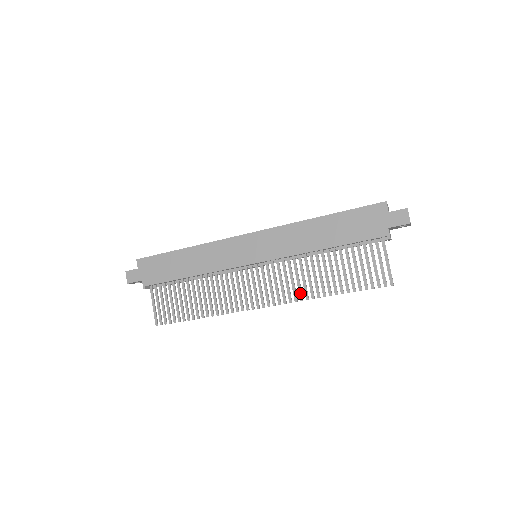
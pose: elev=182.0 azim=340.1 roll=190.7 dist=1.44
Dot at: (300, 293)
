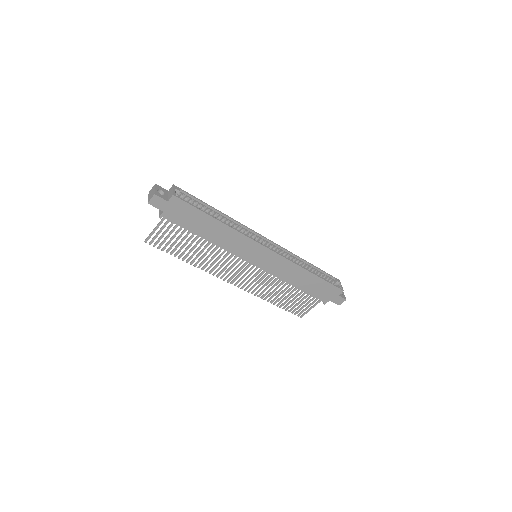
Dot at: (258, 292)
